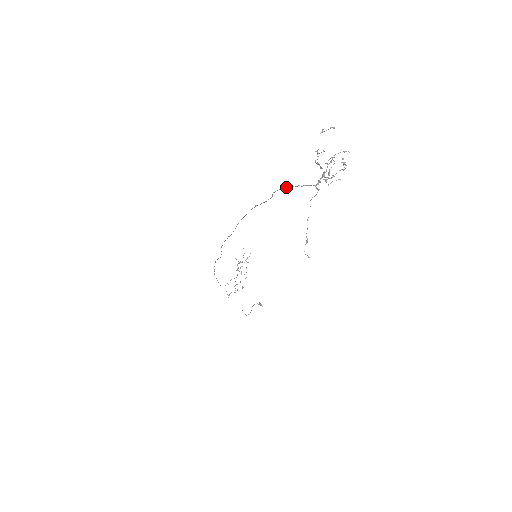
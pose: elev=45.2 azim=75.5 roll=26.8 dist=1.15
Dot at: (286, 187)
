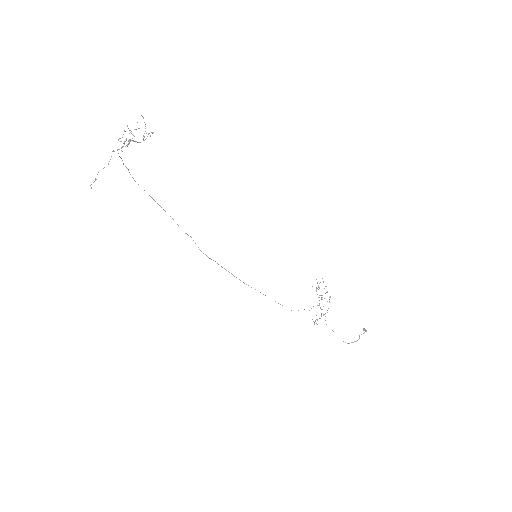
Dot at: (125, 166)
